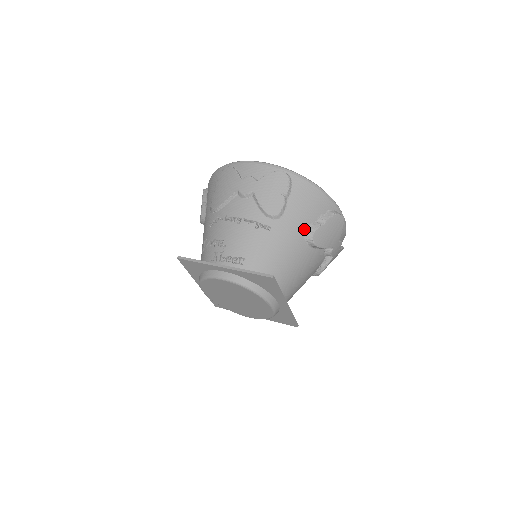
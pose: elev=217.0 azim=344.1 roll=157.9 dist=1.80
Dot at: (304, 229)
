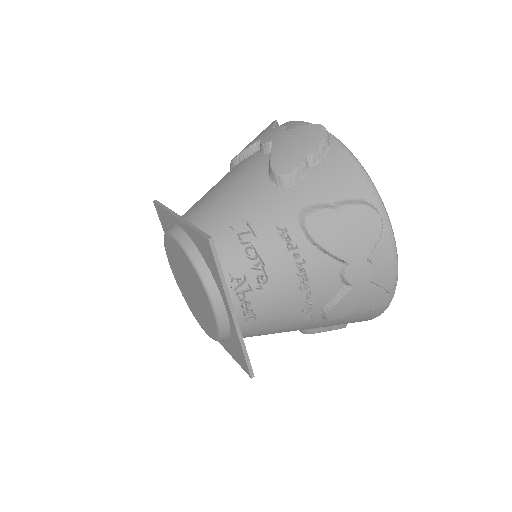
Dot at: (318, 327)
